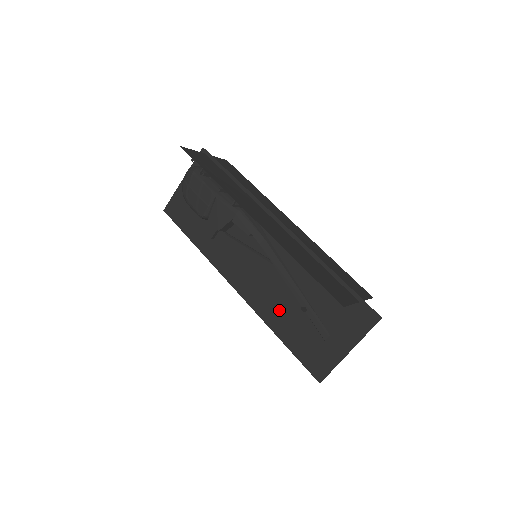
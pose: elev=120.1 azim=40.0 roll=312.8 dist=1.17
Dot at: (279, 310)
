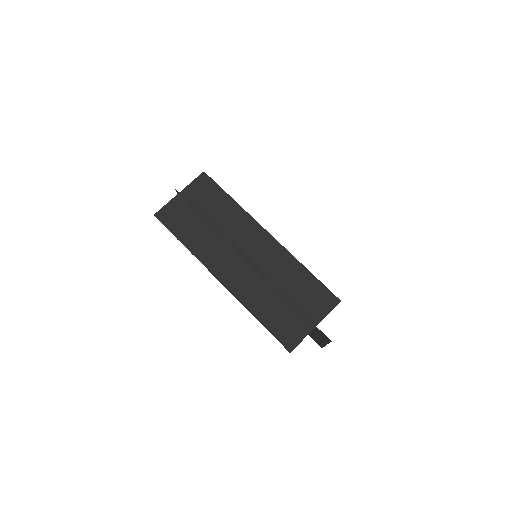
Dot at: occluded
